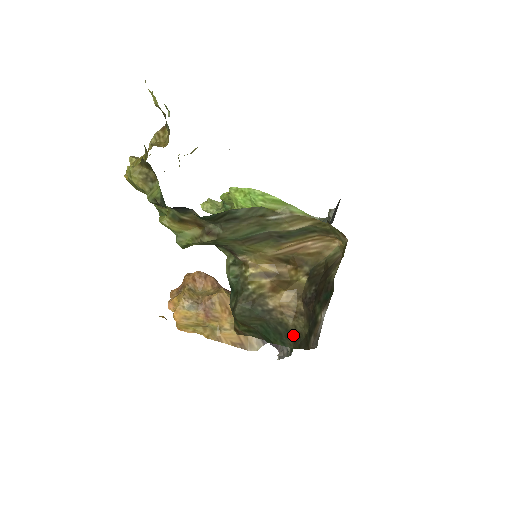
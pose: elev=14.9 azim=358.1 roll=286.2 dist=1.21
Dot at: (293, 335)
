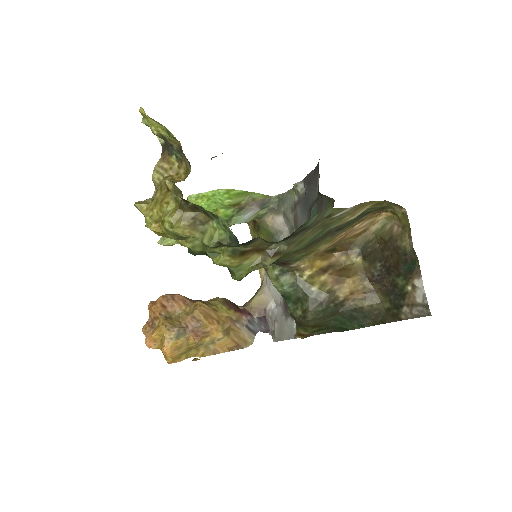
Dot at: (371, 314)
